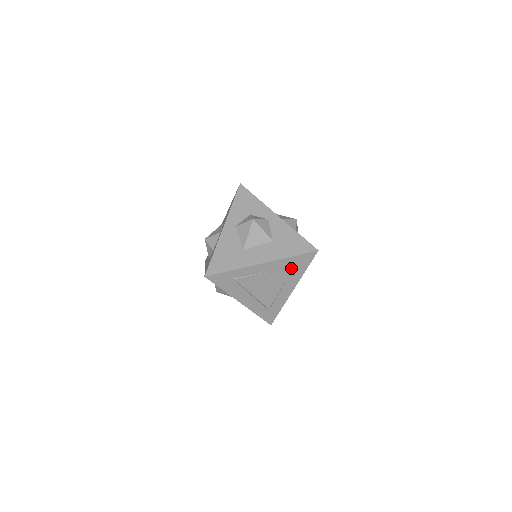
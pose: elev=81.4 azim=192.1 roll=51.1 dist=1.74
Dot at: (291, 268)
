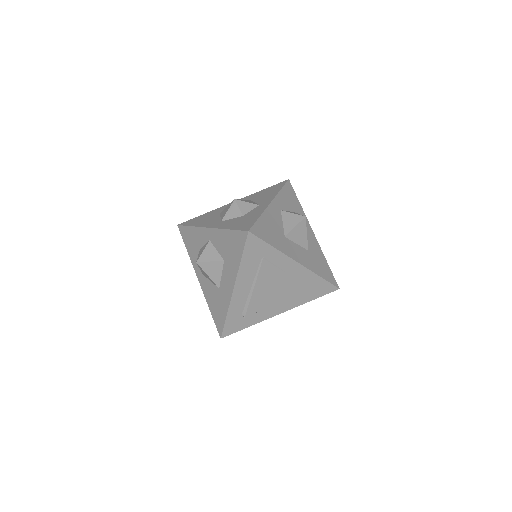
Dot at: (306, 288)
